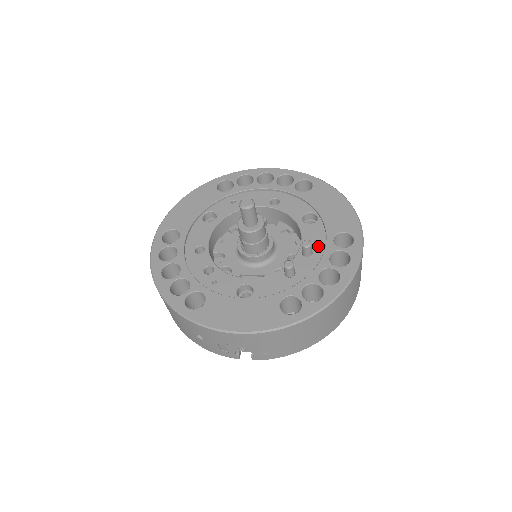
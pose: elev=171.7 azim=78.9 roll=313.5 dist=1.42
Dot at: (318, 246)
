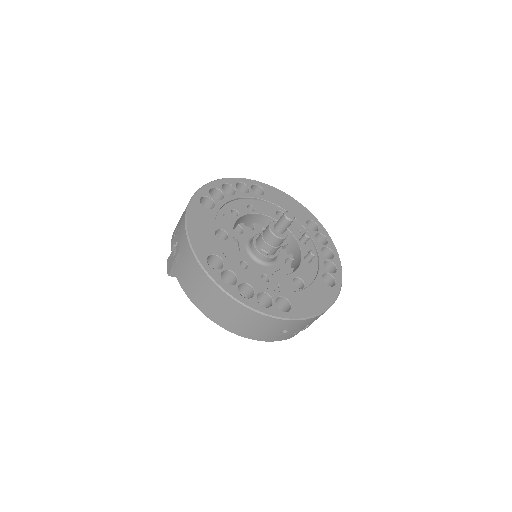
Dot at: occluded
